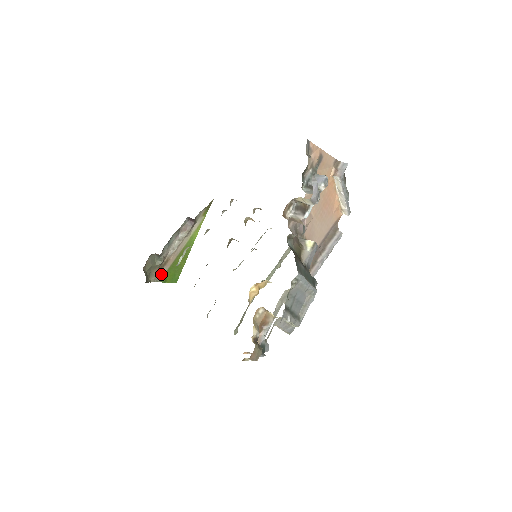
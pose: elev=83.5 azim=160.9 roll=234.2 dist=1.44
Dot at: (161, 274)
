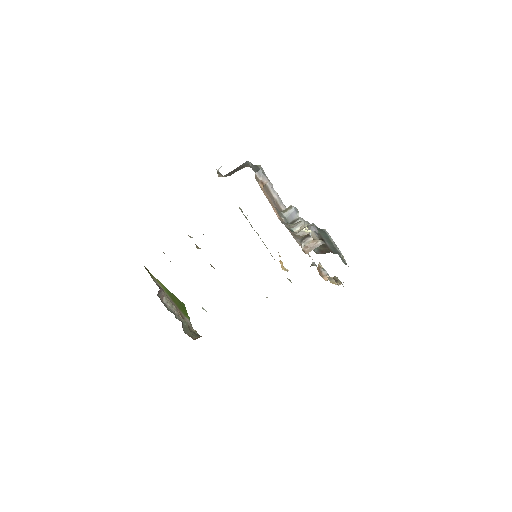
Dot at: occluded
